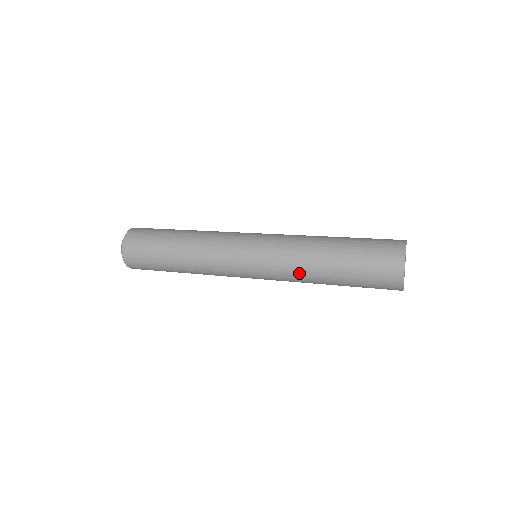
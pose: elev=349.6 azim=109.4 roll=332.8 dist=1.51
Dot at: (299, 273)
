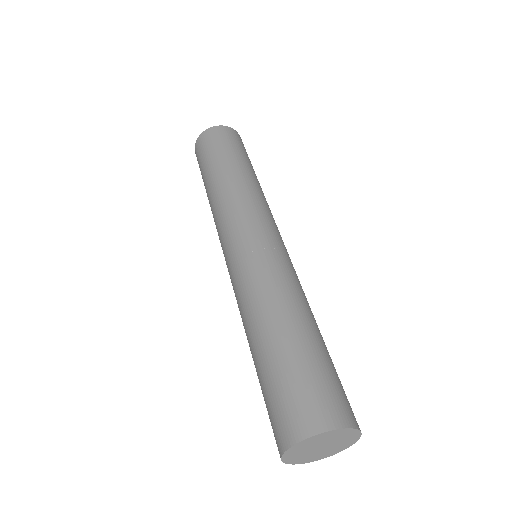
Dot at: occluded
